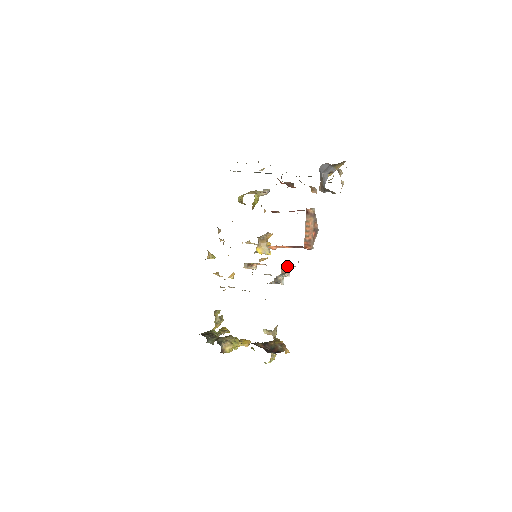
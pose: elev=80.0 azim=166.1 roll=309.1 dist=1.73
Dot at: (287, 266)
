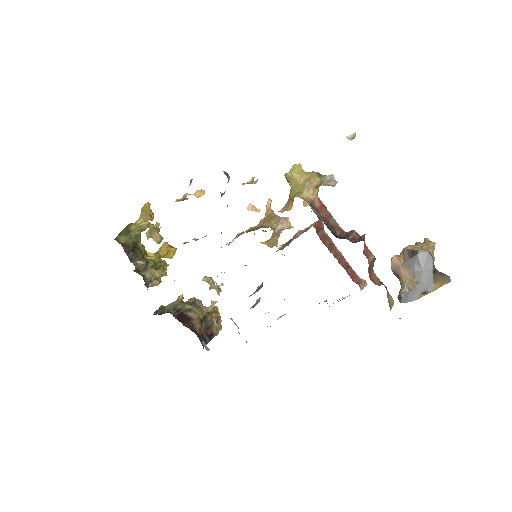
Dot at: occluded
